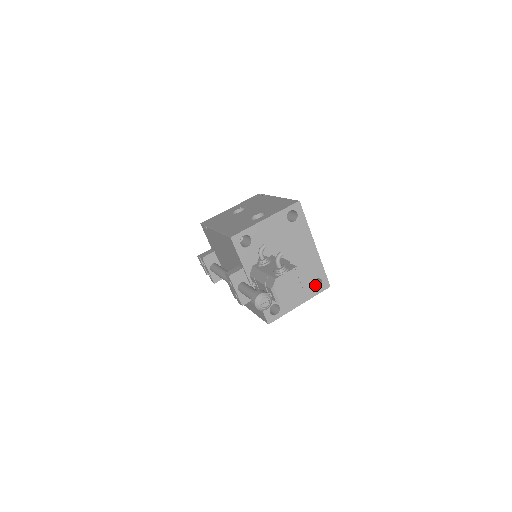
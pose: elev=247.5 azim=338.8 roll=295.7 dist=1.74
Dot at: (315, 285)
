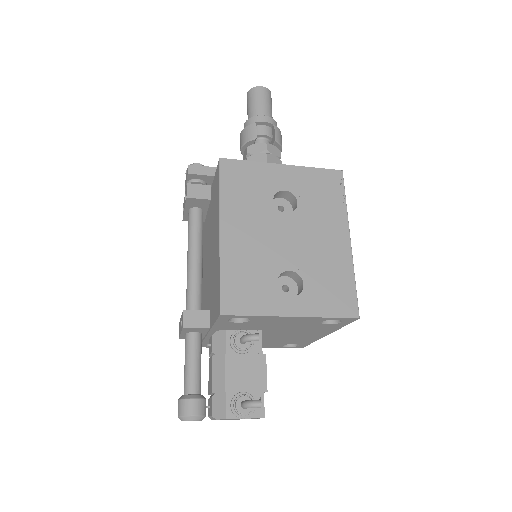
Dot at: occluded
